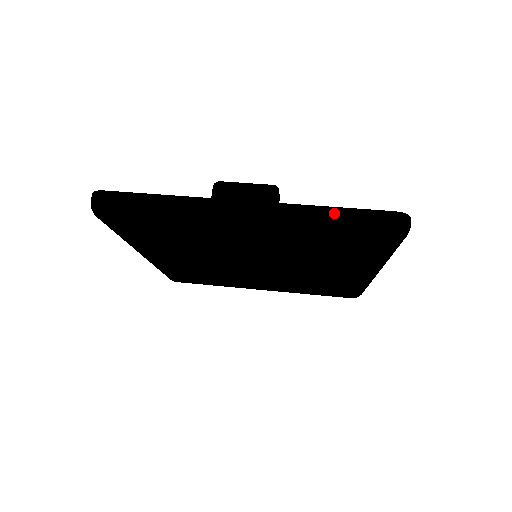
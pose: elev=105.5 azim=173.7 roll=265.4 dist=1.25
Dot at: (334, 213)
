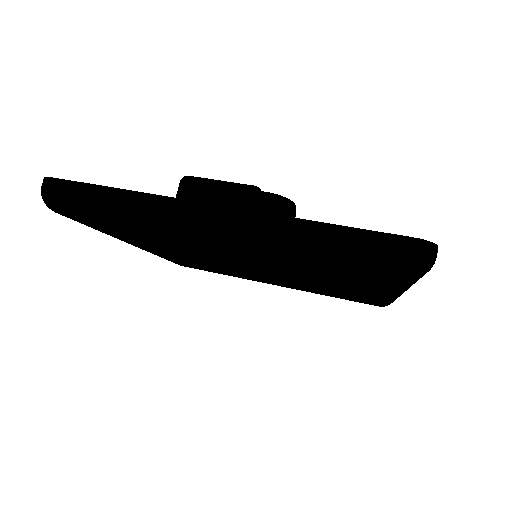
Dot at: (329, 232)
